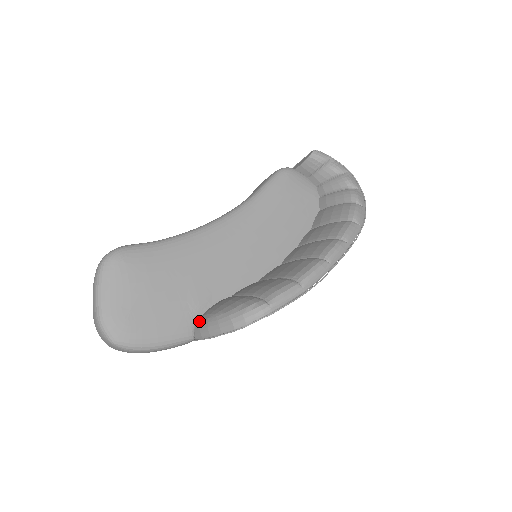
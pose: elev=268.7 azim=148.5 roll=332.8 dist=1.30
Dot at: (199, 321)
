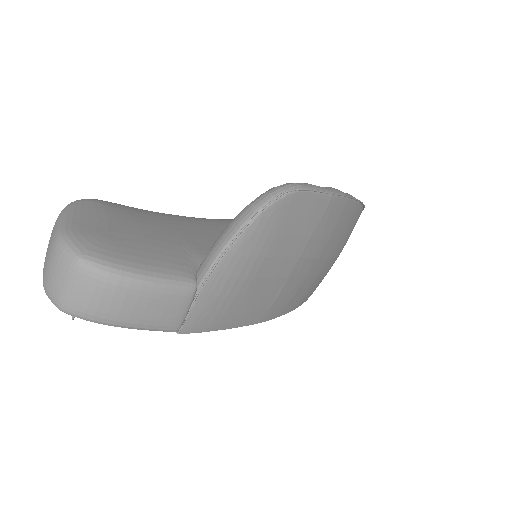
Dot at: occluded
